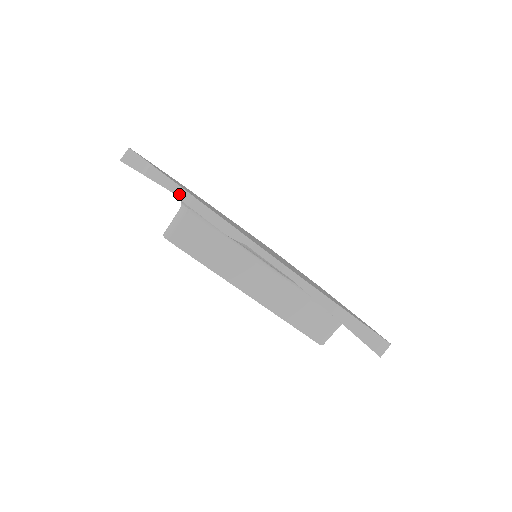
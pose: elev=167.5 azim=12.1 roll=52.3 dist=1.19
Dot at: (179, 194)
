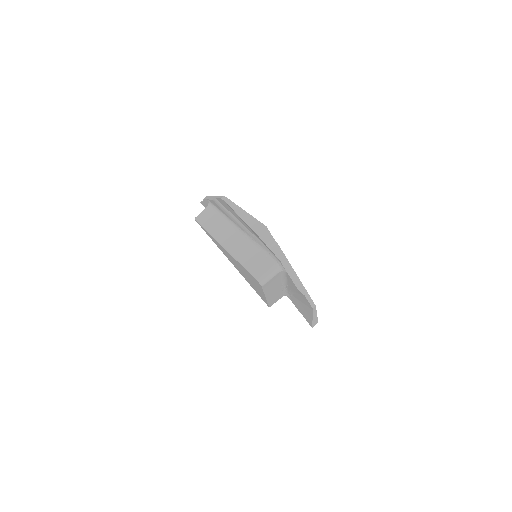
Dot at: (285, 265)
